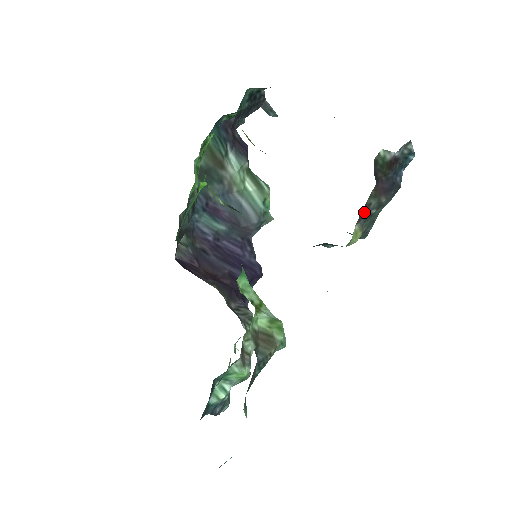
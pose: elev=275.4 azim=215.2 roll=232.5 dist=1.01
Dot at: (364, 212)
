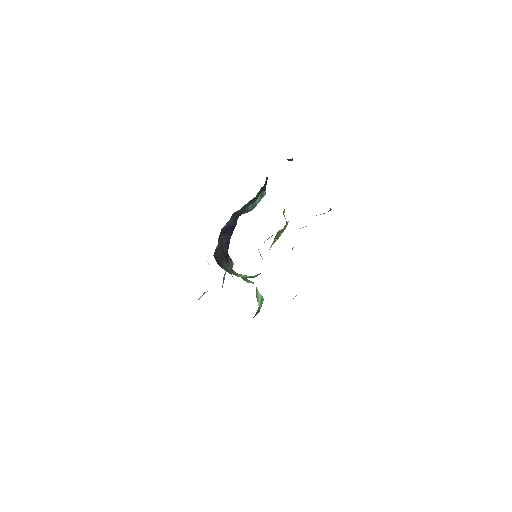
Dot at: occluded
